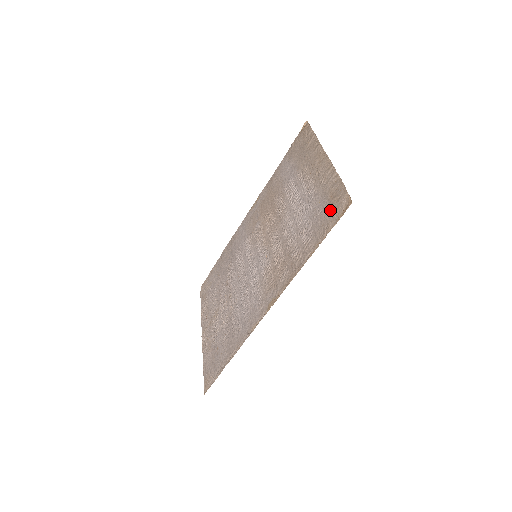
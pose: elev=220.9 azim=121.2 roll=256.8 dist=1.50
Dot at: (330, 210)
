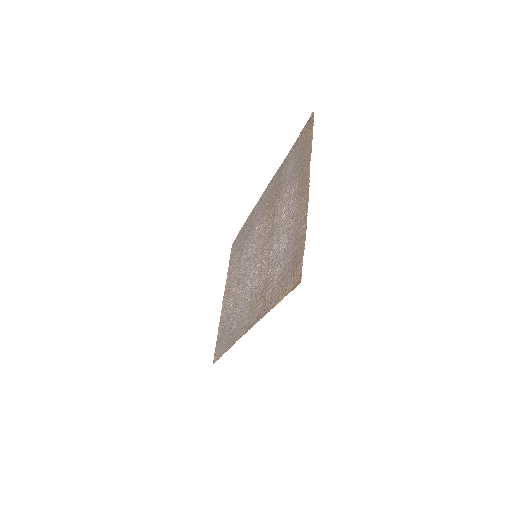
Dot at: (291, 269)
